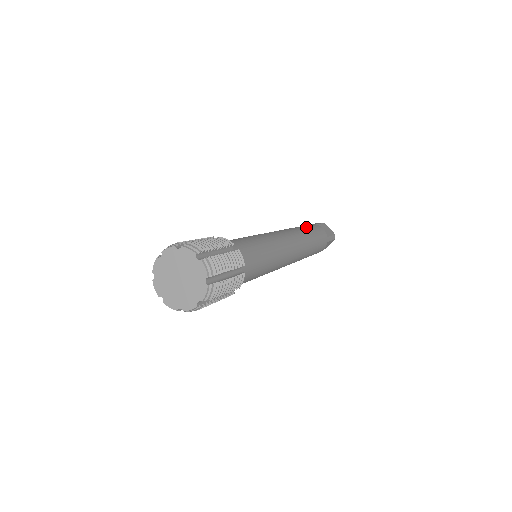
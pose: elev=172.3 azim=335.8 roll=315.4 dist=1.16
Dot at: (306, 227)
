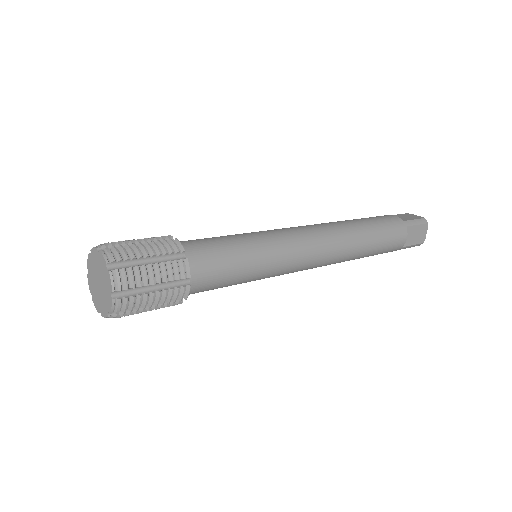
Dot at: occluded
